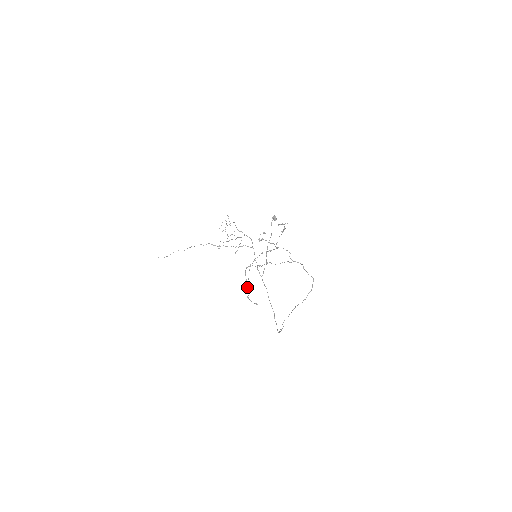
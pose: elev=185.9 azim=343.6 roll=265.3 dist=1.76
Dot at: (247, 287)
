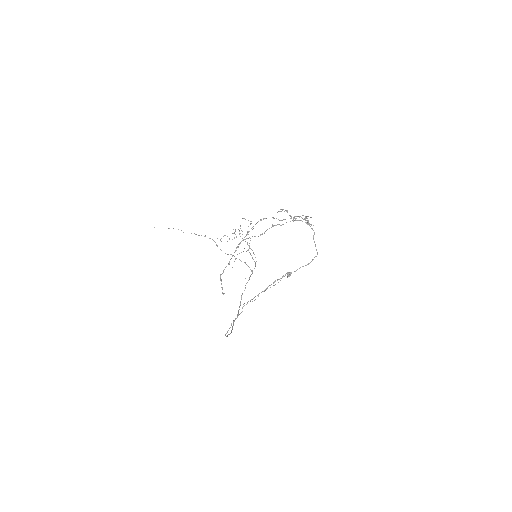
Dot at: (228, 264)
